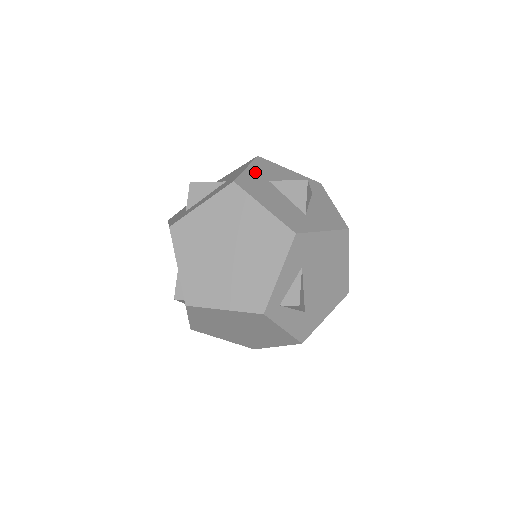
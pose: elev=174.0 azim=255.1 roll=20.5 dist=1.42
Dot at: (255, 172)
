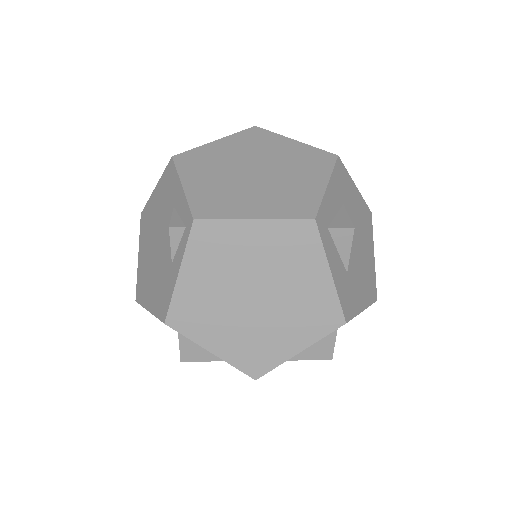
Dot at: occluded
